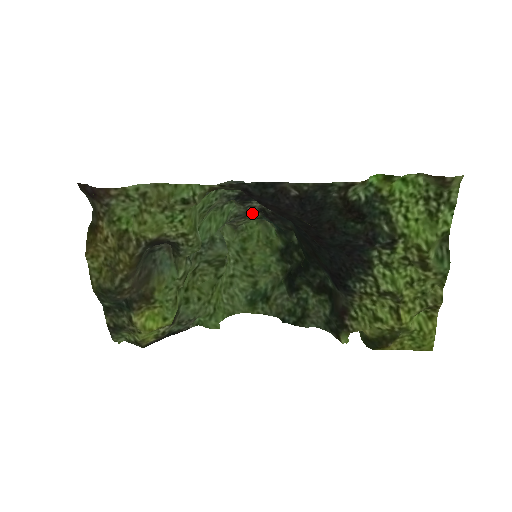
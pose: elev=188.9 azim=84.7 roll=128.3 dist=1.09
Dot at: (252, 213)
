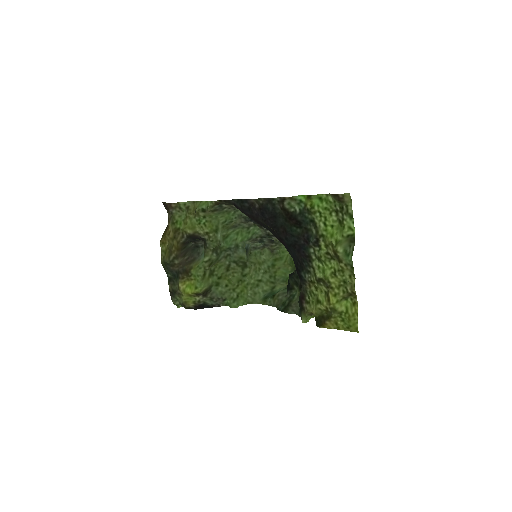
Dot at: (273, 236)
